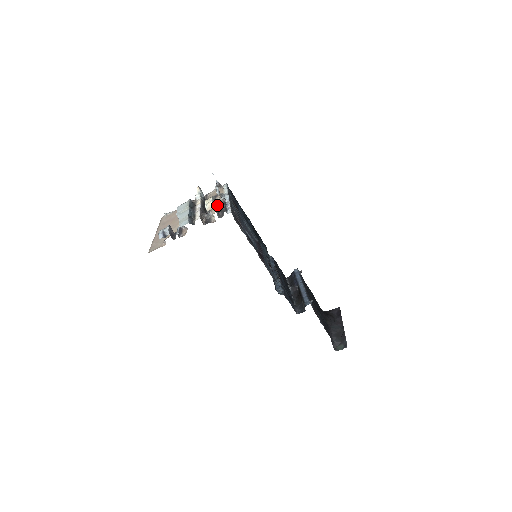
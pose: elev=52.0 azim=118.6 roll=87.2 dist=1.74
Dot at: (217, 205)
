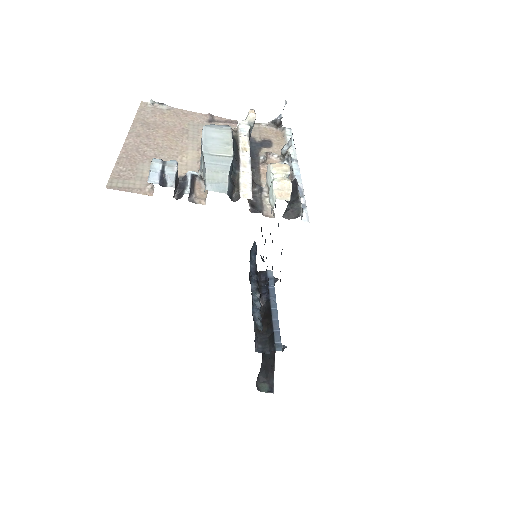
Dot at: occluded
